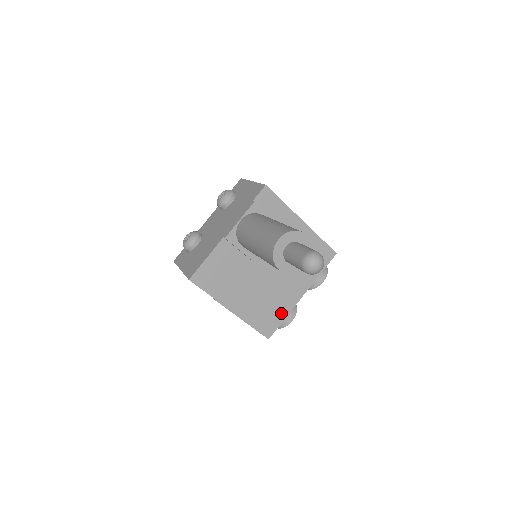
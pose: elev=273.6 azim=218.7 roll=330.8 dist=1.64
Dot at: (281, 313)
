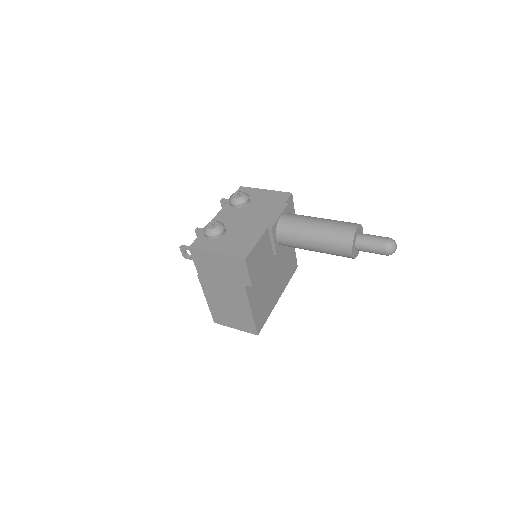
Dot at: (268, 311)
